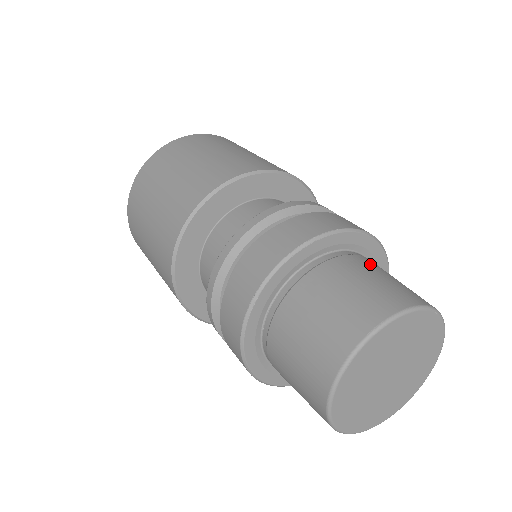
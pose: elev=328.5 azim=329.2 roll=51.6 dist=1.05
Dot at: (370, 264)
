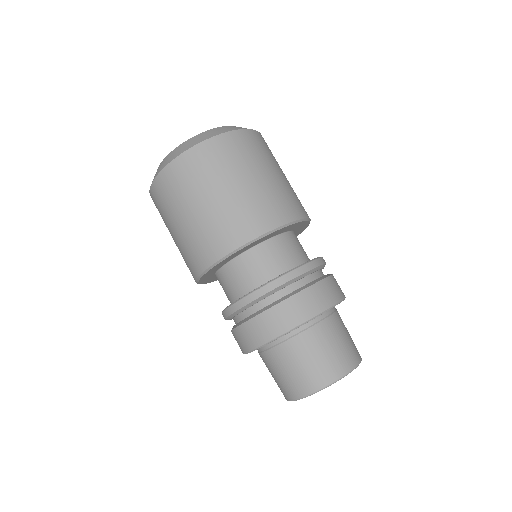
Dot at: (320, 336)
